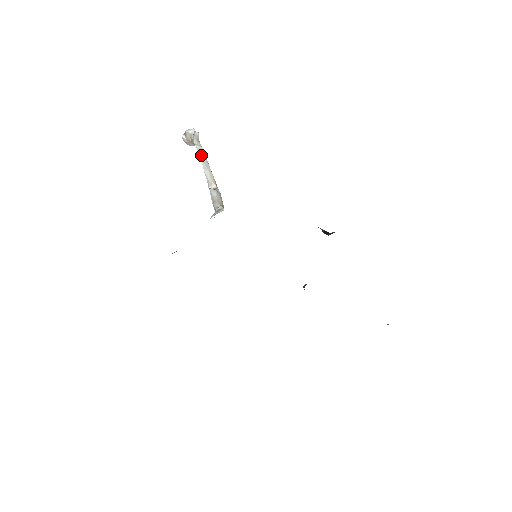
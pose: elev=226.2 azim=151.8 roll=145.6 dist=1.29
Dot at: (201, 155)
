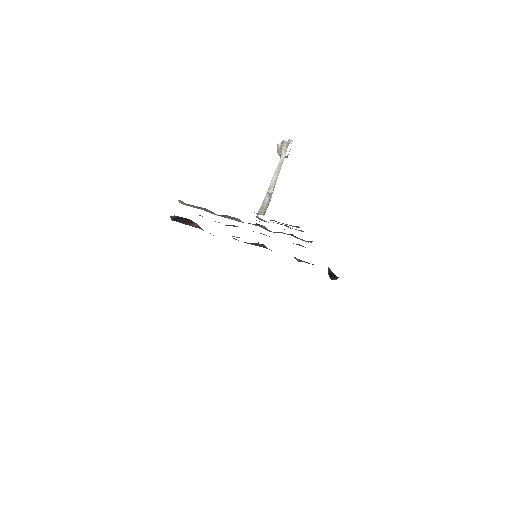
Dot at: (281, 160)
